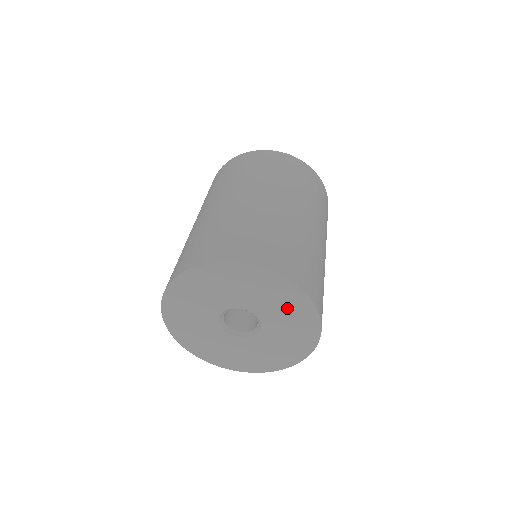
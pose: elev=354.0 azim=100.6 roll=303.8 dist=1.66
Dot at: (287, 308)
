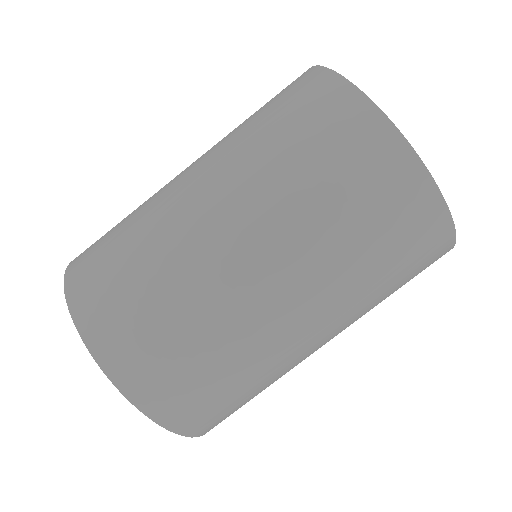
Dot at: occluded
